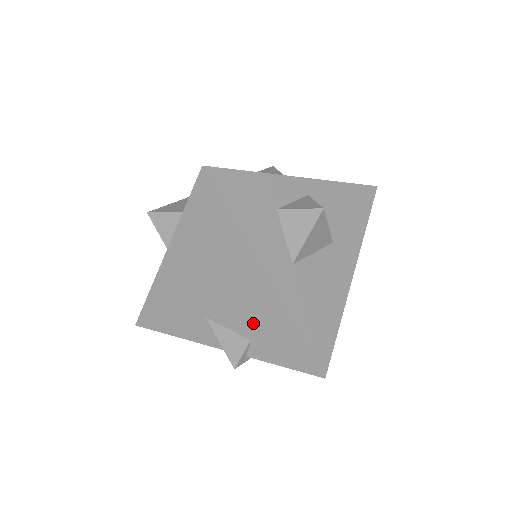
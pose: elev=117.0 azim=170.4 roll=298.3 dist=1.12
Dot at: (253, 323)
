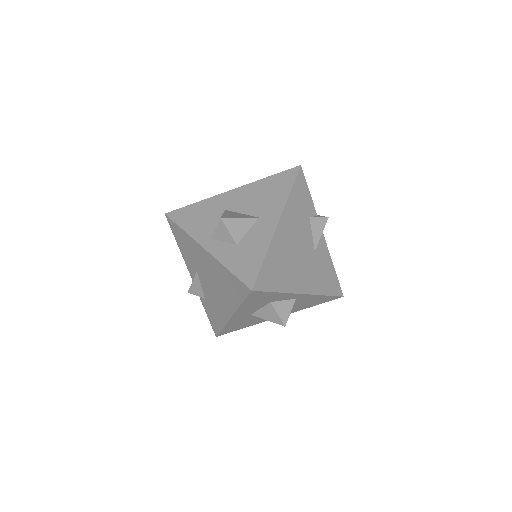
Dot at: (212, 302)
